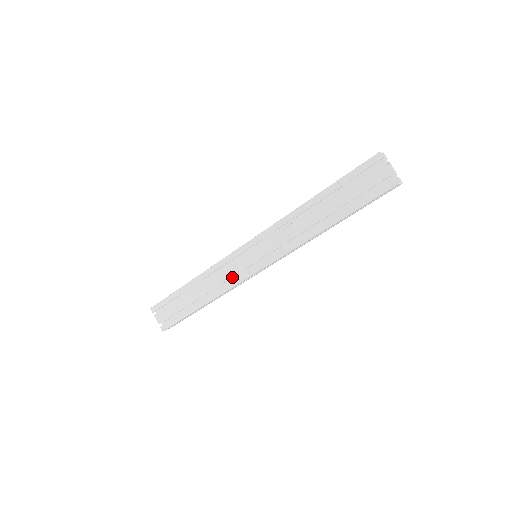
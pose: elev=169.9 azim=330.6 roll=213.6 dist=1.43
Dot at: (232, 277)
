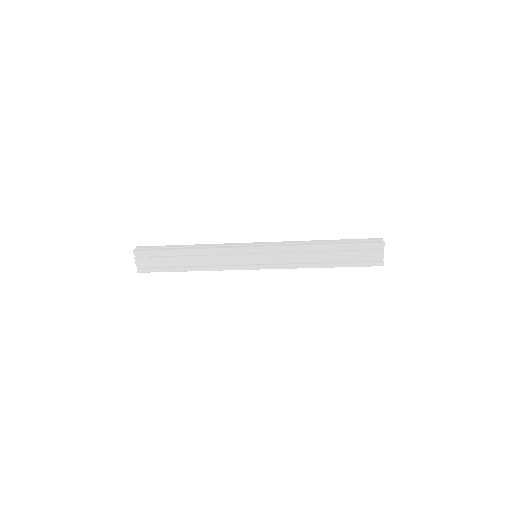
Dot at: (229, 263)
